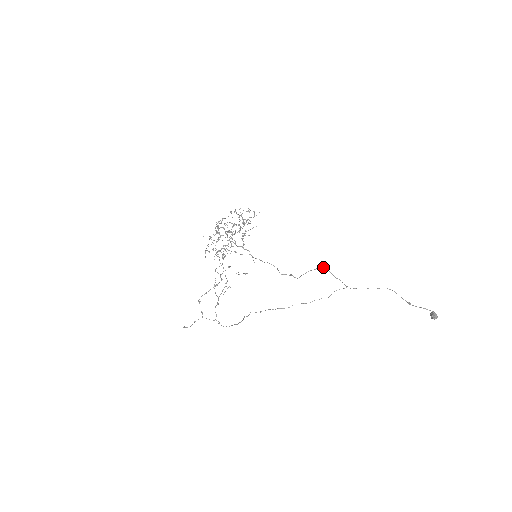
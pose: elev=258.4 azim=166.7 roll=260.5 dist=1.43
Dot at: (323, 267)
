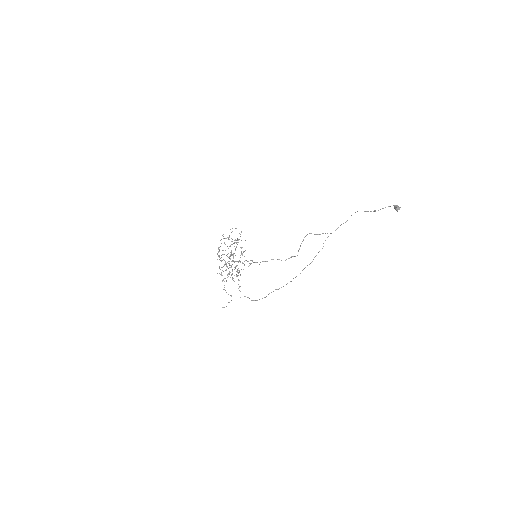
Dot at: (307, 234)
